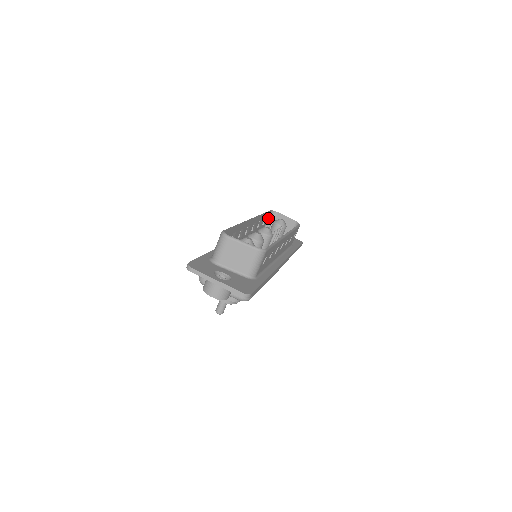
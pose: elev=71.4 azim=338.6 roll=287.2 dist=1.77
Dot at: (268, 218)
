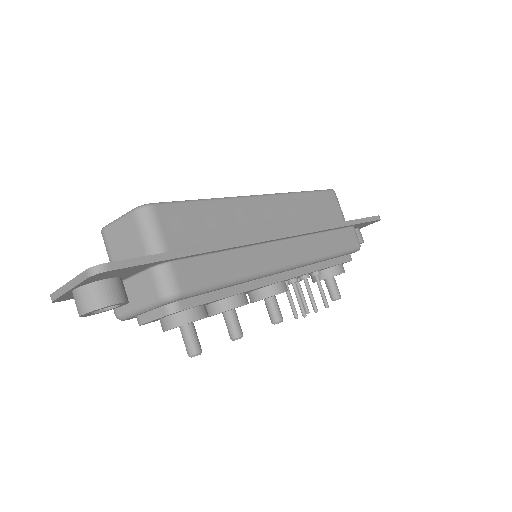
Dot at: occluded
